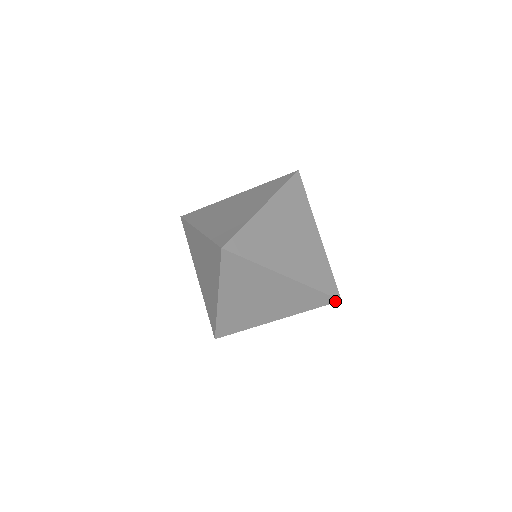
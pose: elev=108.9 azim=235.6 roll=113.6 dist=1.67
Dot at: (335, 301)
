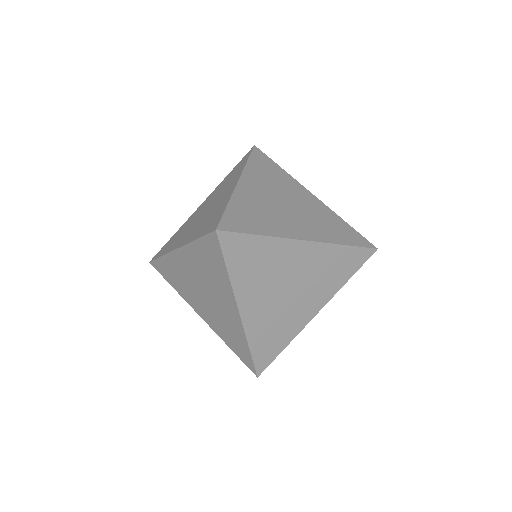
Dot at: (371, 253)
